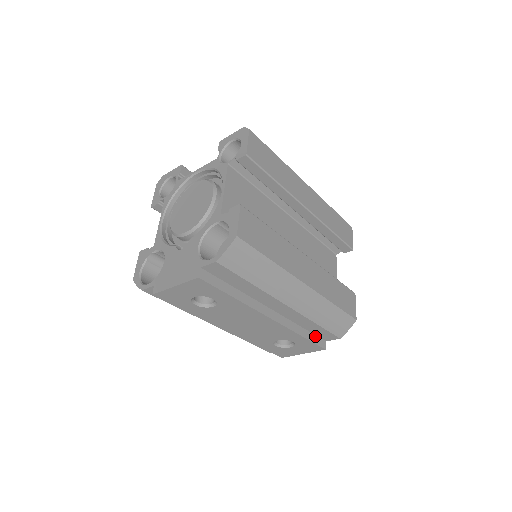
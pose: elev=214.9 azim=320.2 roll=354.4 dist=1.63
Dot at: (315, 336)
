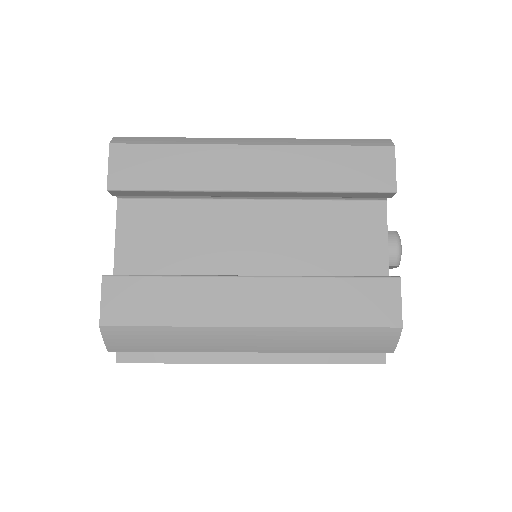
Dot at: (355, 353)
